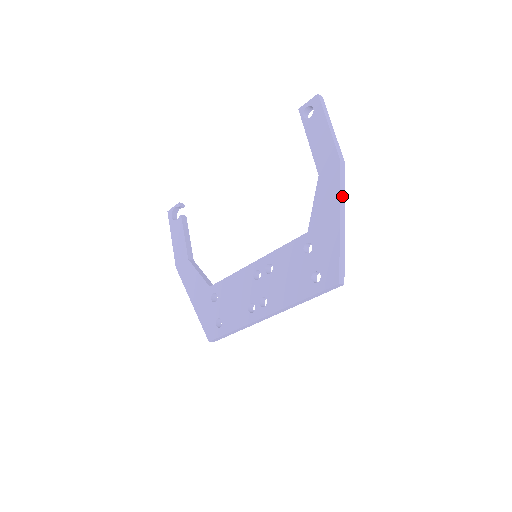
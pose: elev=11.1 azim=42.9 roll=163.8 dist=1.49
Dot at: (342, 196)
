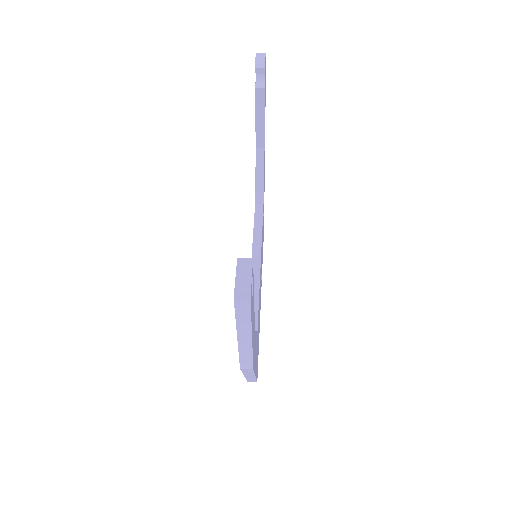
Dot at: (248, 373)
